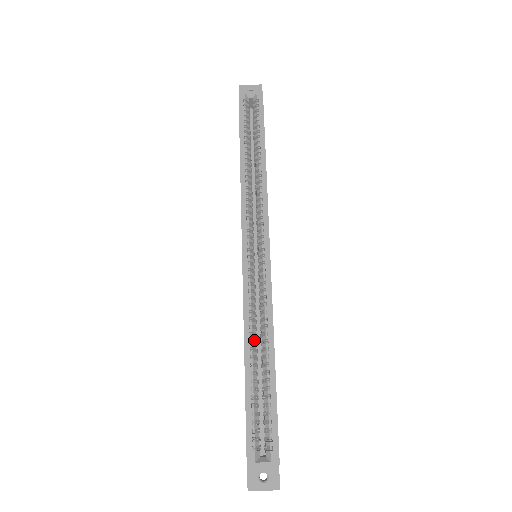
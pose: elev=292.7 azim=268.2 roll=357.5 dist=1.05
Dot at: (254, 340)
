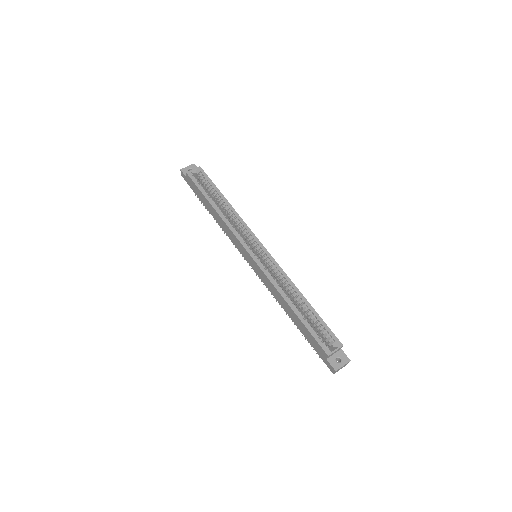
Dot at: (288, 296)
